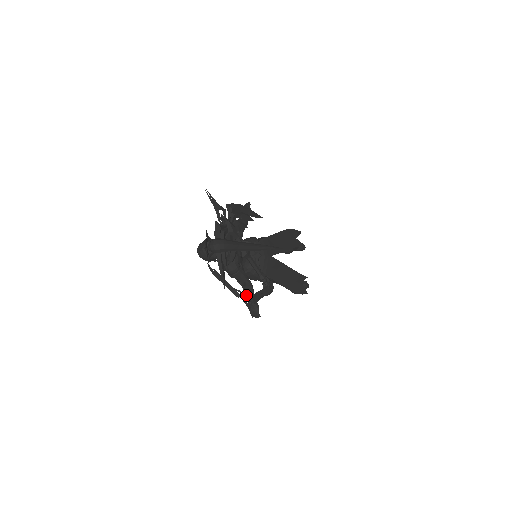
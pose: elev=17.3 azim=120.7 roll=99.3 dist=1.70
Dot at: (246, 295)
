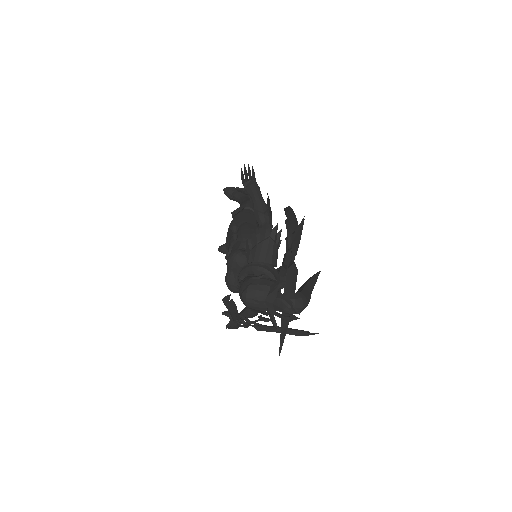
Dot at: occluded
